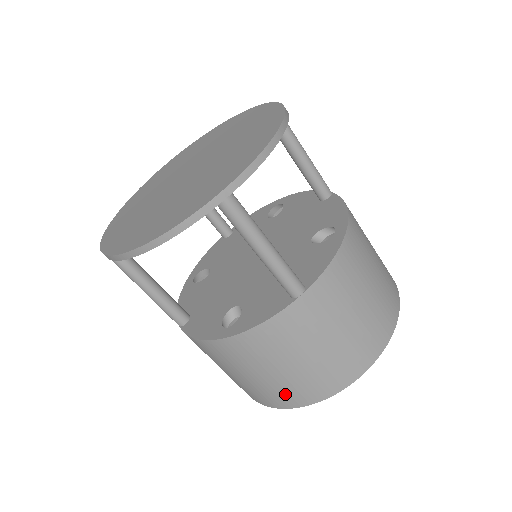
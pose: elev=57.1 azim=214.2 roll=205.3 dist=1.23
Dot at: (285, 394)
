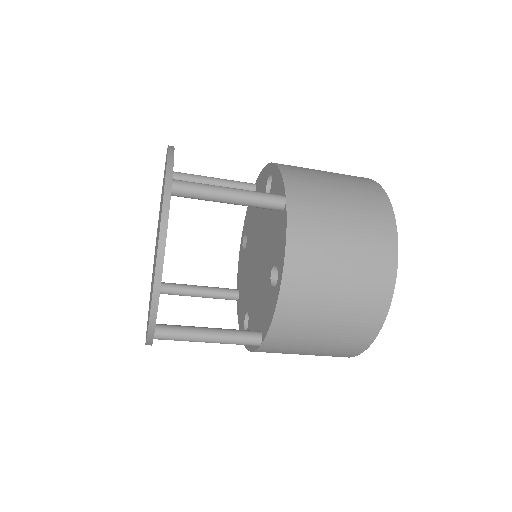
Dot at: occluded
